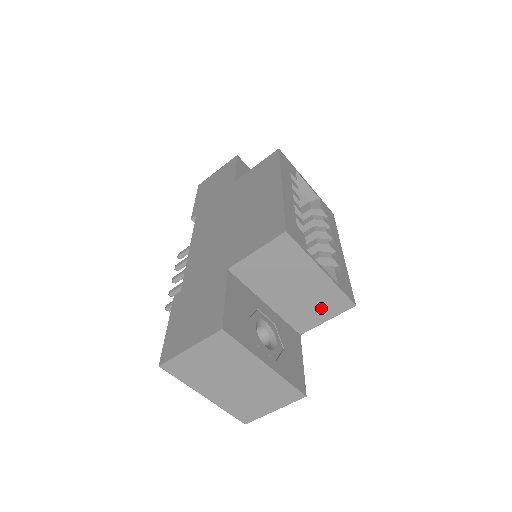
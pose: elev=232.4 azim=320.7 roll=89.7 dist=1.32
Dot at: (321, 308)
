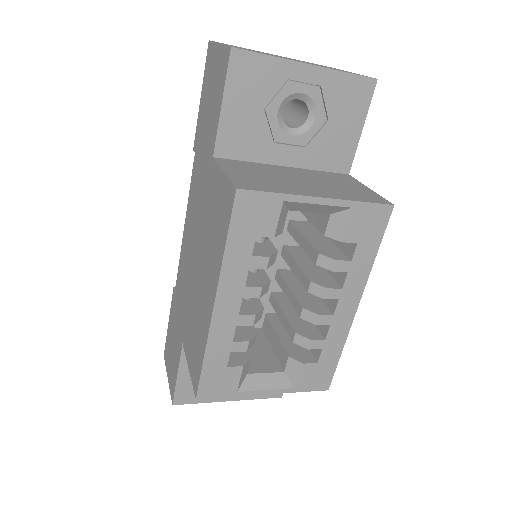
Dot at: occluded
